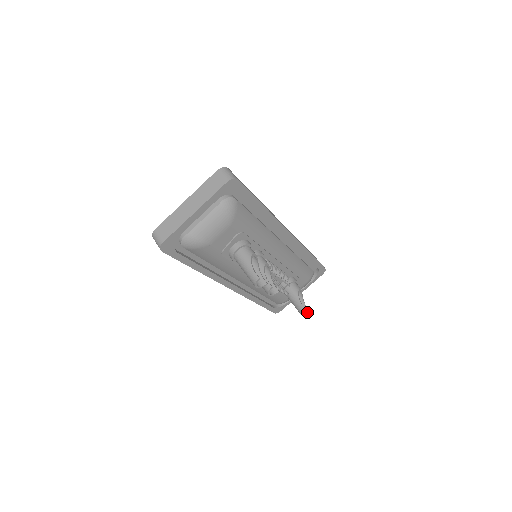
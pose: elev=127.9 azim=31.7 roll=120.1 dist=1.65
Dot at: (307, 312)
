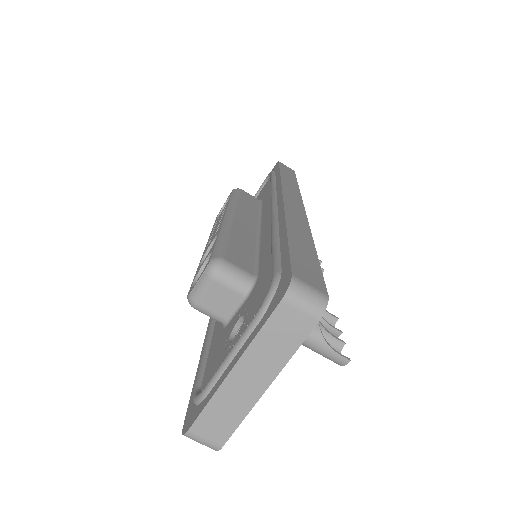
Dot at: occluded
